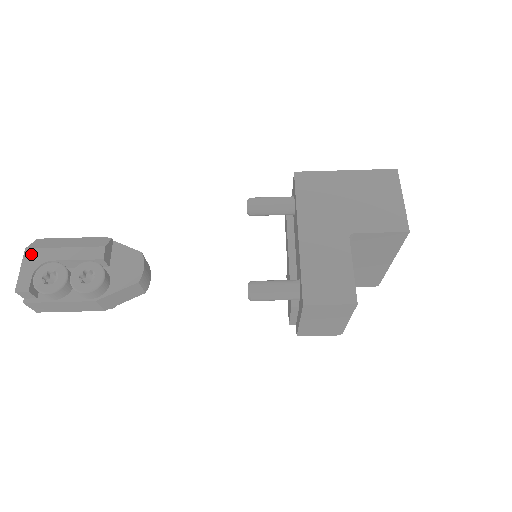
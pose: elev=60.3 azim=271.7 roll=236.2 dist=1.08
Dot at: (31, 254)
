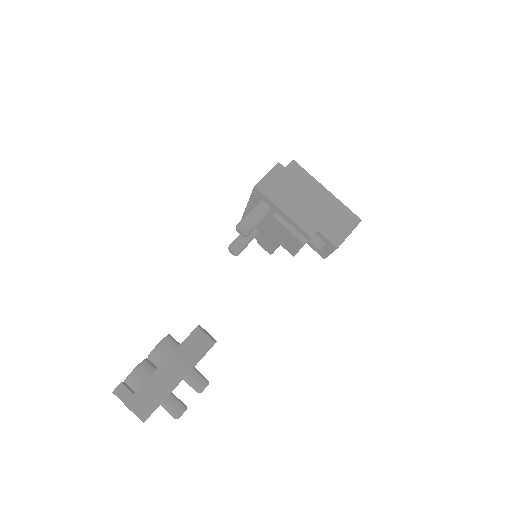
Dot at: occluded
